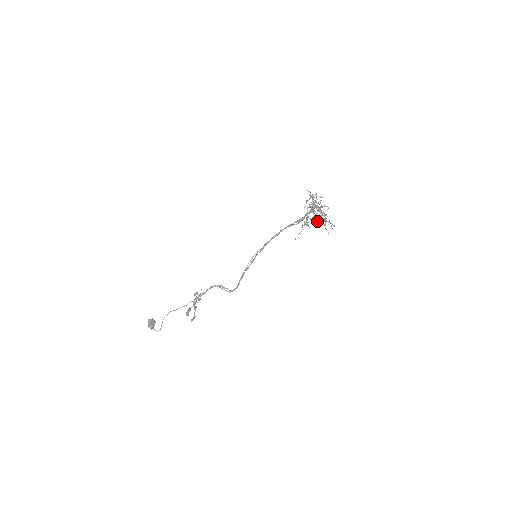
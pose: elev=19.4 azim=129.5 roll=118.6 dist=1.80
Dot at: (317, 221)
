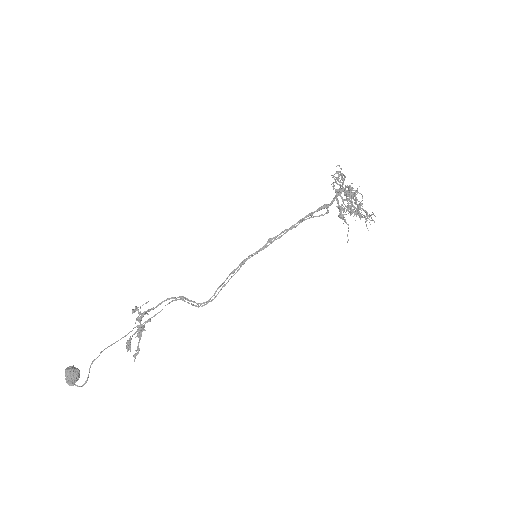
Dot at: (359, 214)
